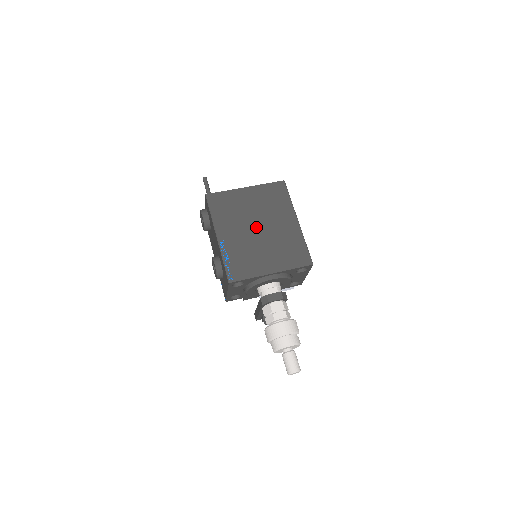
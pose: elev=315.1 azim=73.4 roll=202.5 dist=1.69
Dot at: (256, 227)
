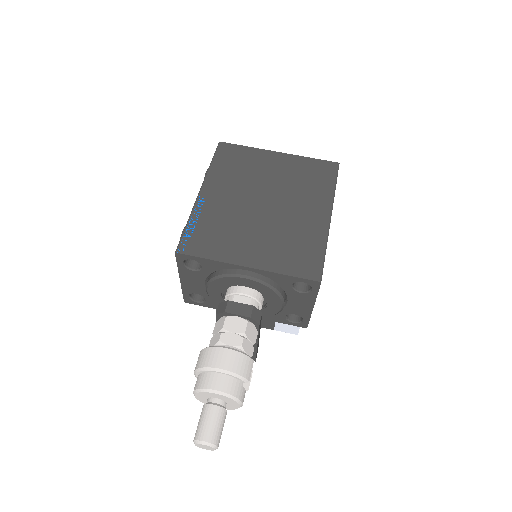
Dot at: (262, 201)
